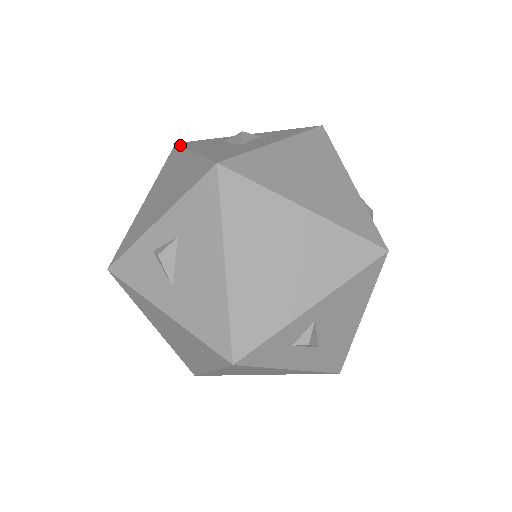
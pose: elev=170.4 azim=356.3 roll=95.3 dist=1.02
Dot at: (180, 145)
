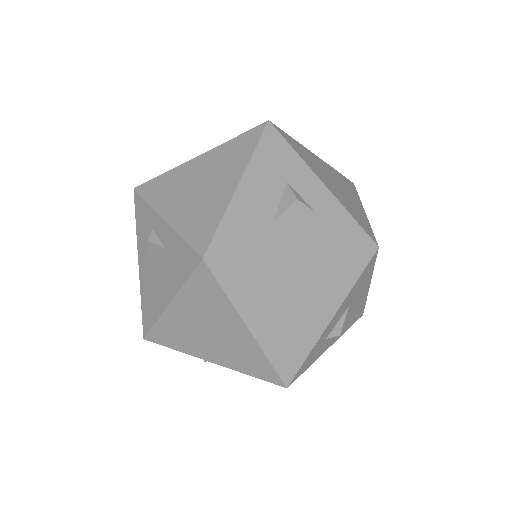
Dot at: (260, 138)
